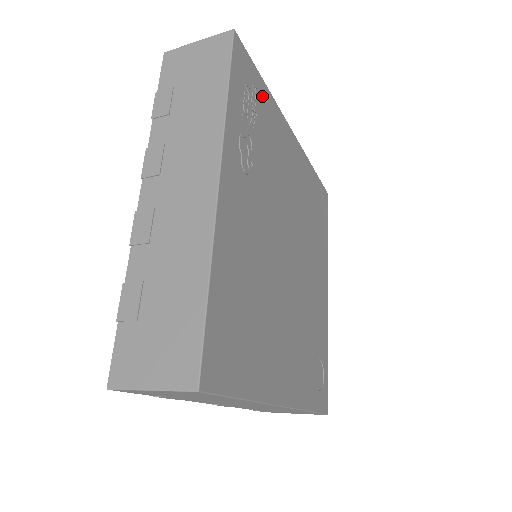
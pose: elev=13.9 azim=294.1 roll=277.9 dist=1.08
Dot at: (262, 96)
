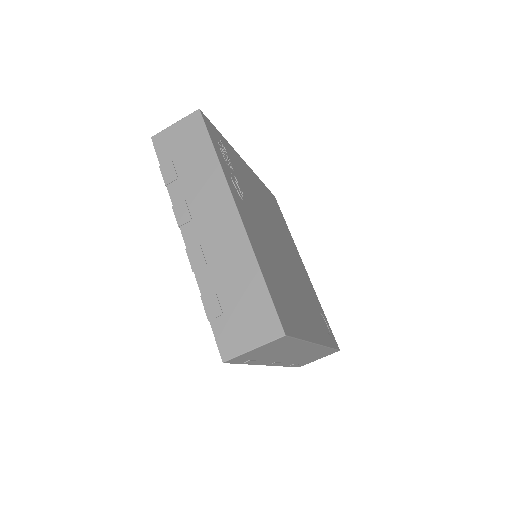
Dot at: (225, 145)
